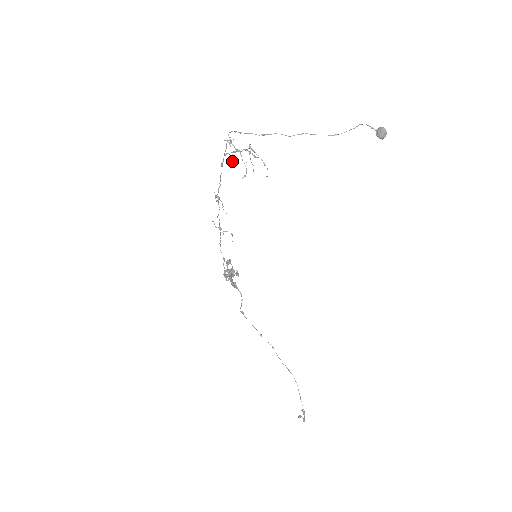
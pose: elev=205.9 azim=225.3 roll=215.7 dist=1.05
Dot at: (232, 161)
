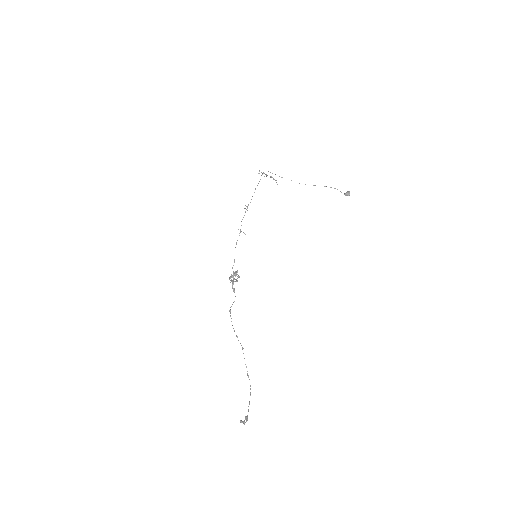
Dot at: (261, 172)
